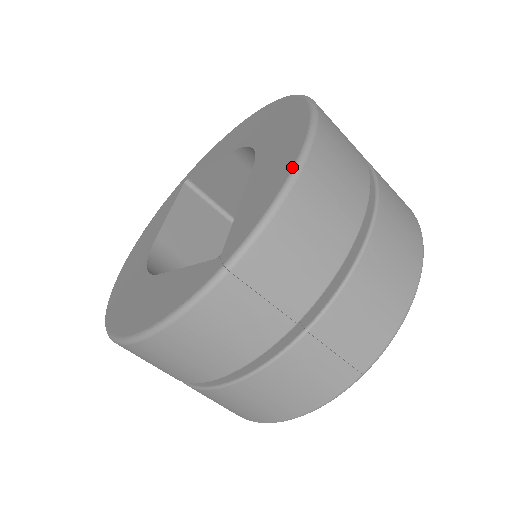
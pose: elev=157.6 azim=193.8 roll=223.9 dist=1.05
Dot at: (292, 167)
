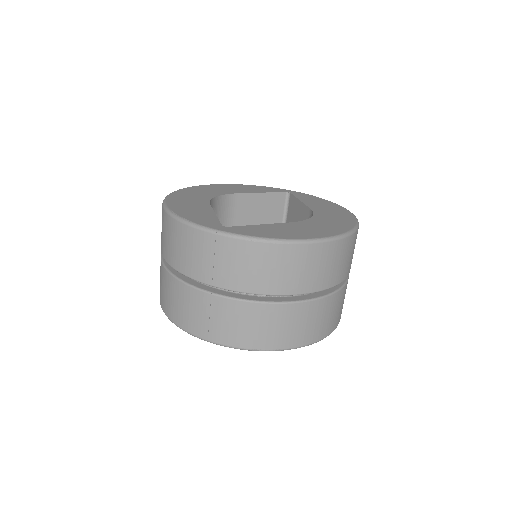
Dot at: (288, 238)
